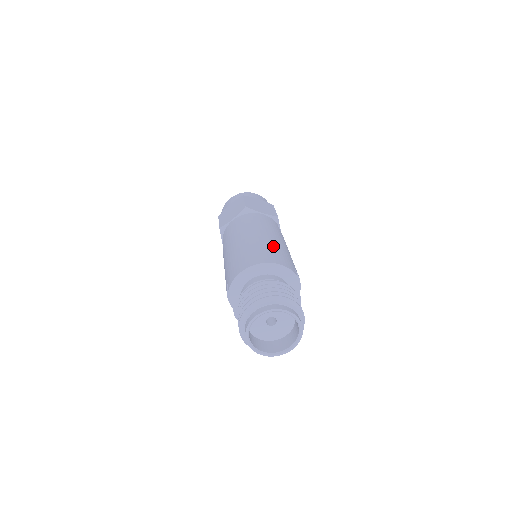
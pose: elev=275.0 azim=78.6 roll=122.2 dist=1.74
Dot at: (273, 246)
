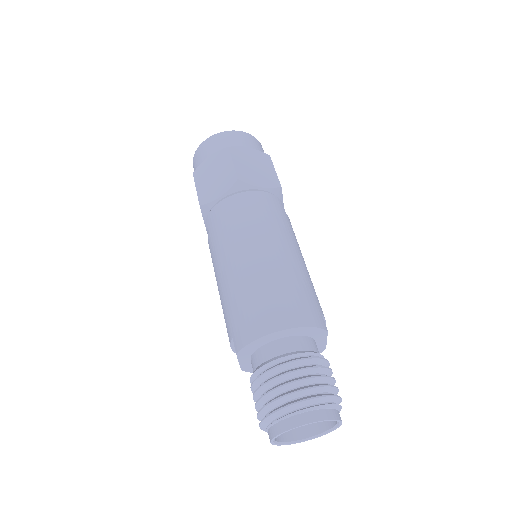
Dot at: (291, 279)
